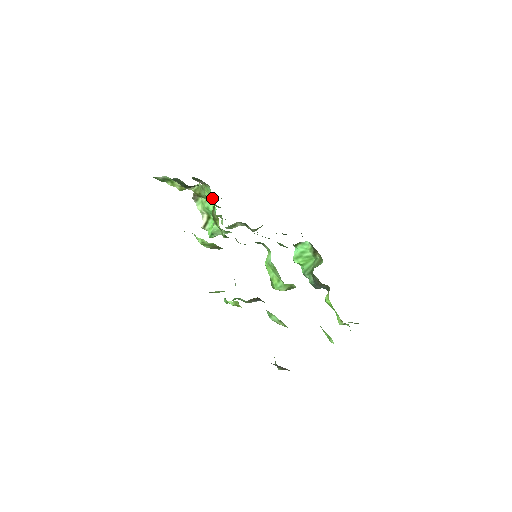
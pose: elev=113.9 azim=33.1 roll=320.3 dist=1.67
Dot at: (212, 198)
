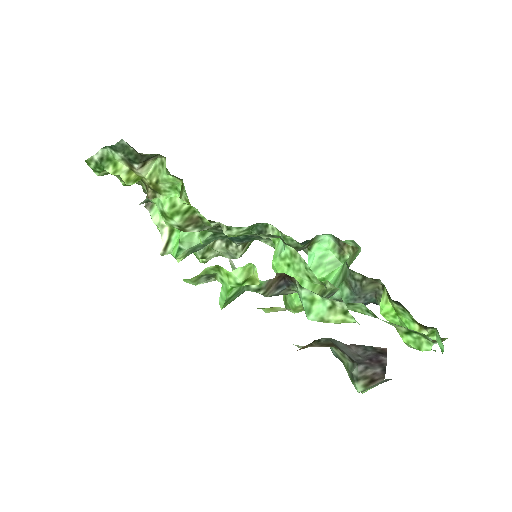
Dot at: occluded
